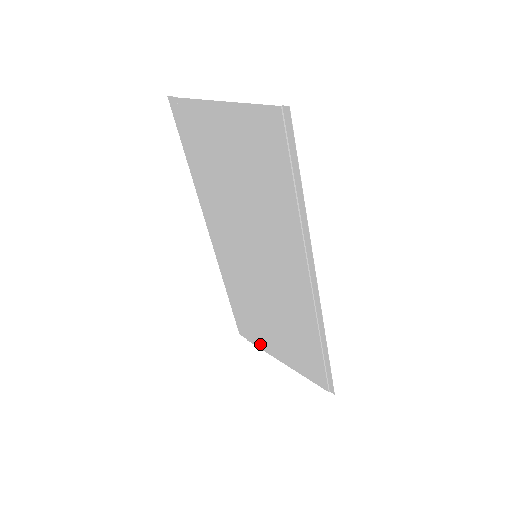
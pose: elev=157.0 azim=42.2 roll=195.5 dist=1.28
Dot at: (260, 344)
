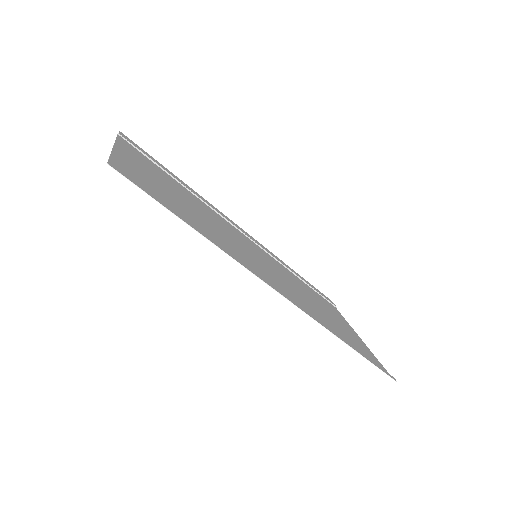
Dot at: (340, 316)
